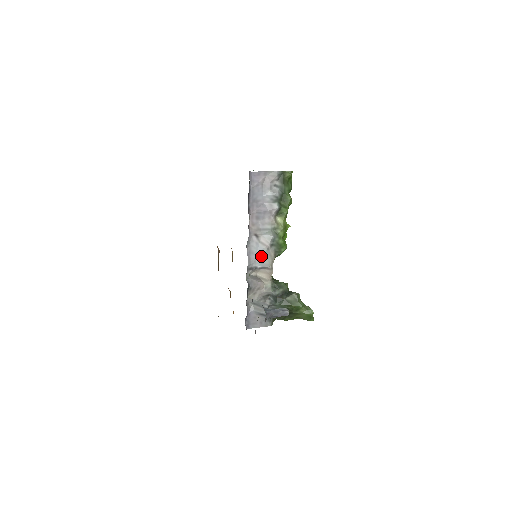
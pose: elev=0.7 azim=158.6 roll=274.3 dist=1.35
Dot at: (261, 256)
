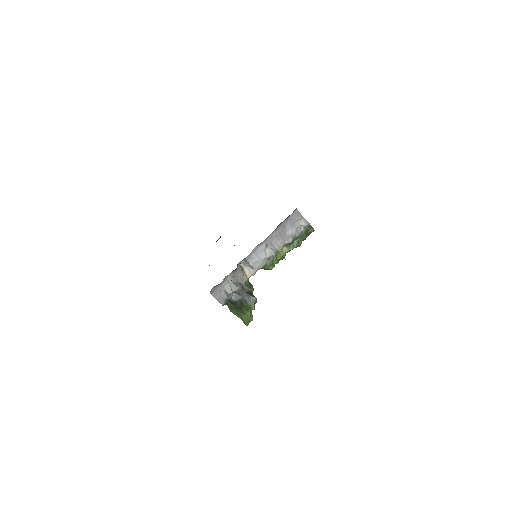
Dot at: (258, 259)
